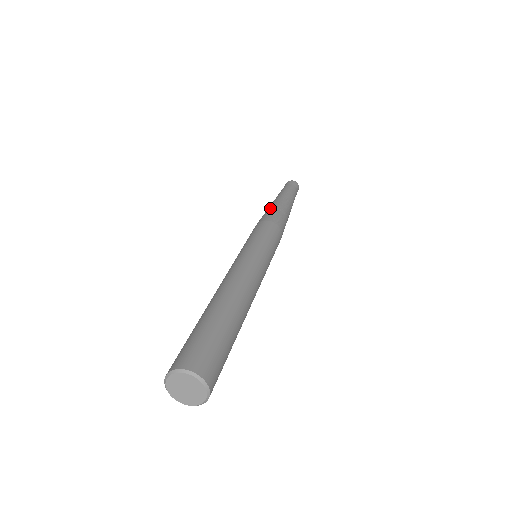
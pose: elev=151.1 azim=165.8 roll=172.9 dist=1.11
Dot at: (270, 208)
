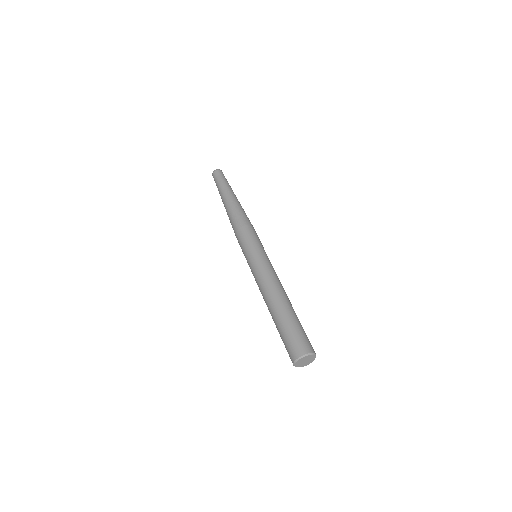
Dot at: occluded
